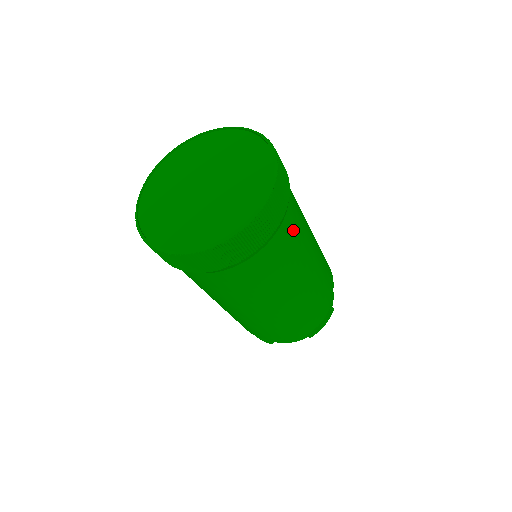
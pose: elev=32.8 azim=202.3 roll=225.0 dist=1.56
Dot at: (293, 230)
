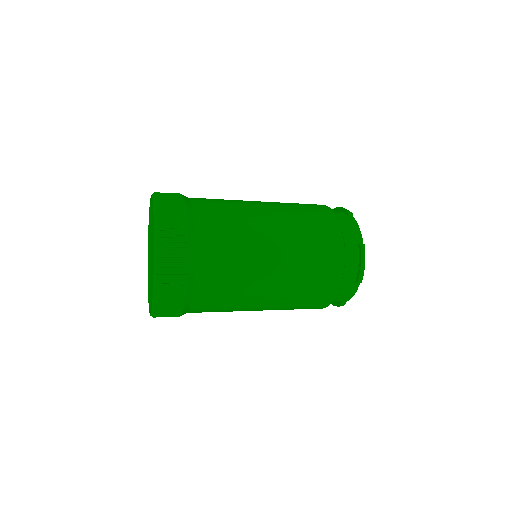
Dot at: (208, 311)
